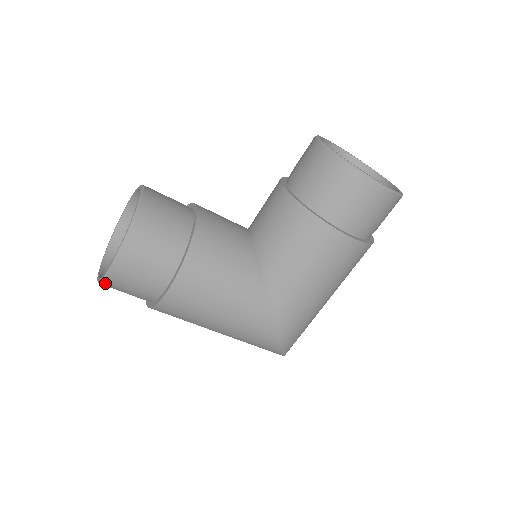
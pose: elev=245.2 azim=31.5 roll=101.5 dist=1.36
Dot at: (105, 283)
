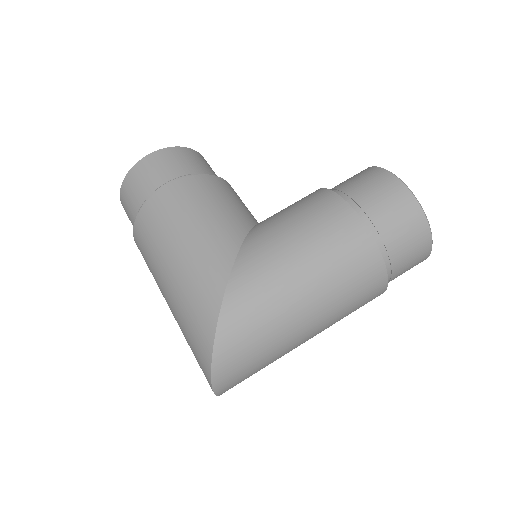
Dot at: (126, 179)
